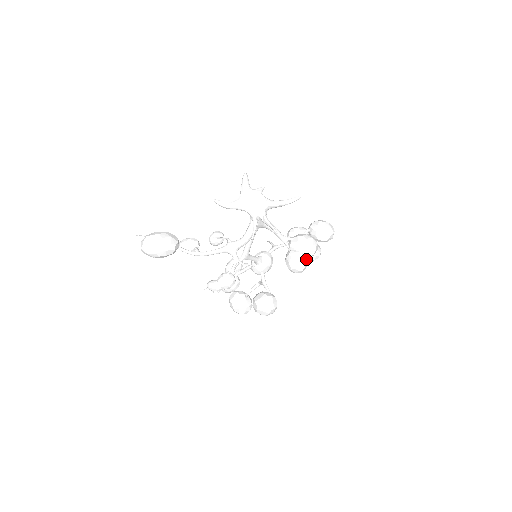
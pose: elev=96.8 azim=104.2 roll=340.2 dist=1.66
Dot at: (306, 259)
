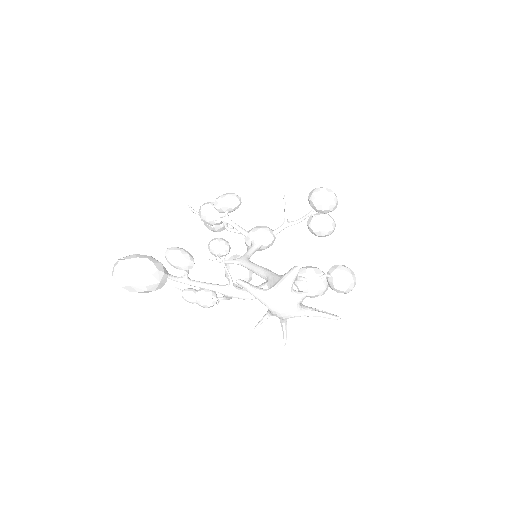
Dot at: occluded
